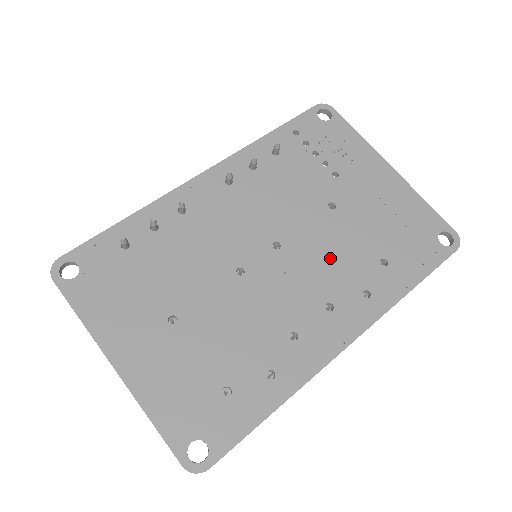
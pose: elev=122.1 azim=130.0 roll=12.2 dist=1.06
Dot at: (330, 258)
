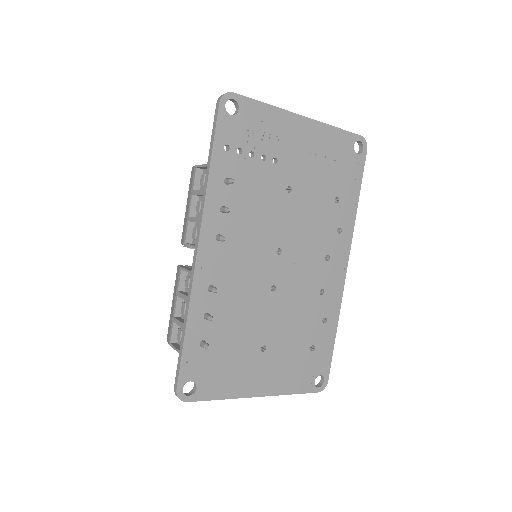
Dot at: (310, 228)
